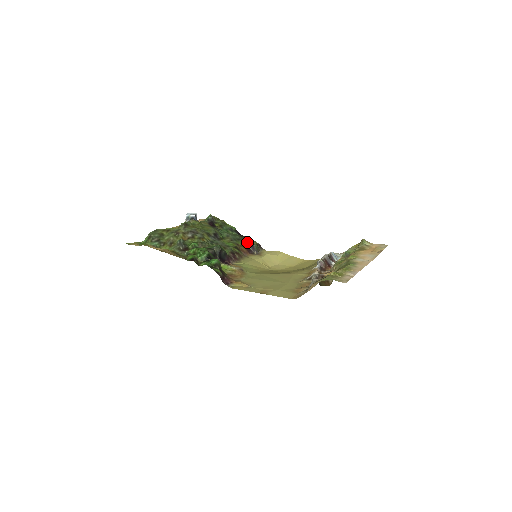
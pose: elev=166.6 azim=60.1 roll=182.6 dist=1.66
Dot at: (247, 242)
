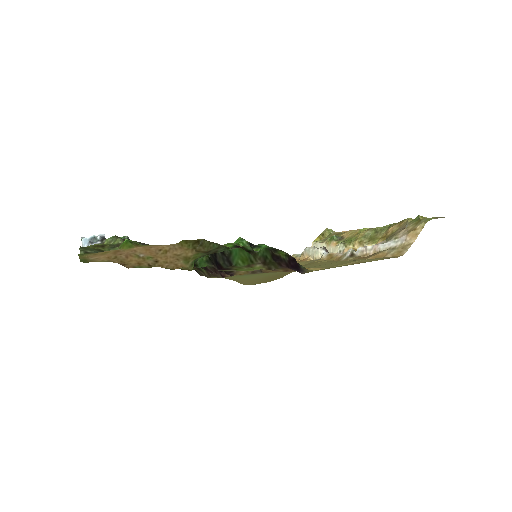
Dot at: occluded
